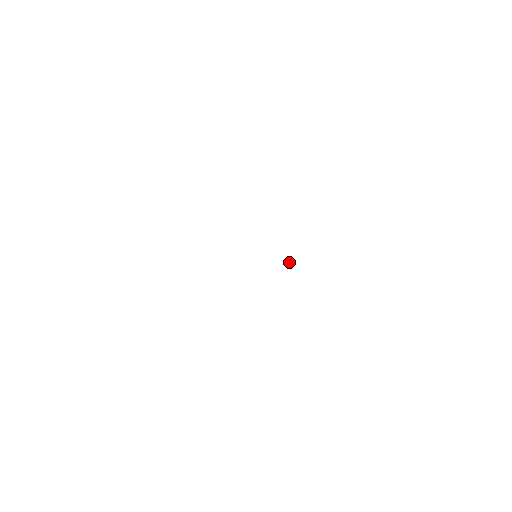
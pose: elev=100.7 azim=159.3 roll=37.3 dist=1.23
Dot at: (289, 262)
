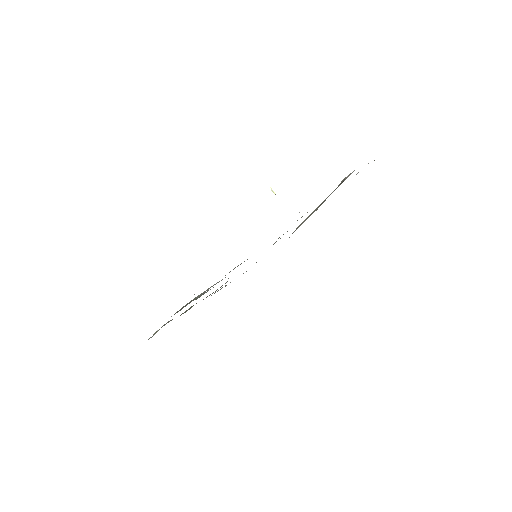
Dot at: occluded
